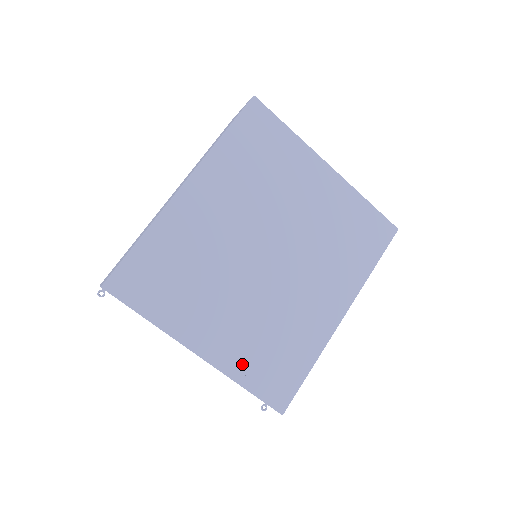
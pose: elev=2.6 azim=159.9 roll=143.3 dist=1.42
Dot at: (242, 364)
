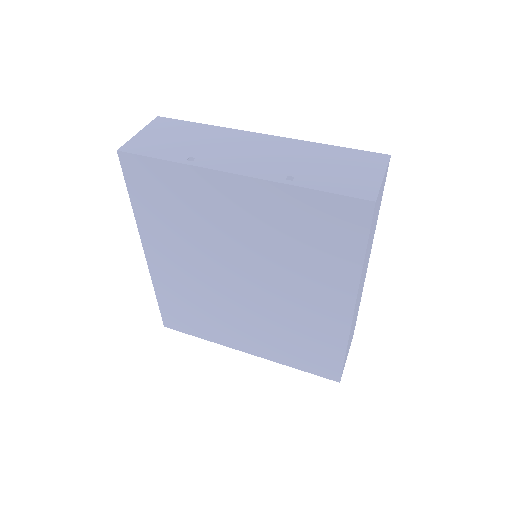
Dot at: (282, 355)
